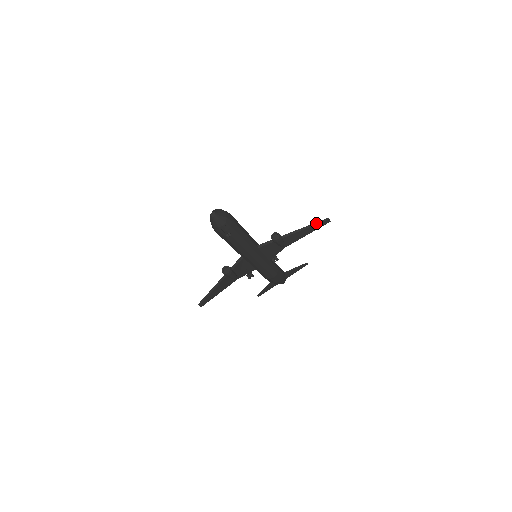
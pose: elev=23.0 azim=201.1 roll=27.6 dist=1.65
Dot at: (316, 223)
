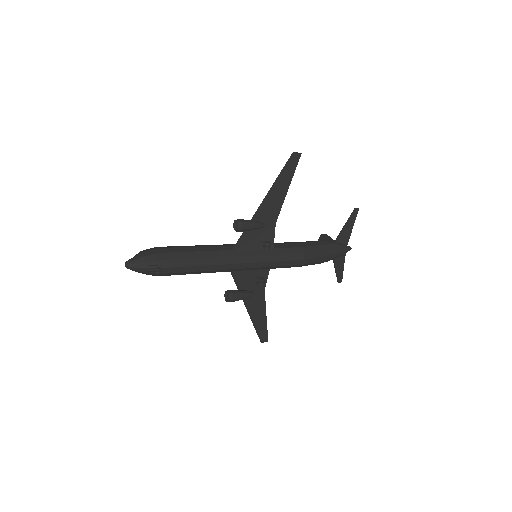
Dot at: (282, 171)
